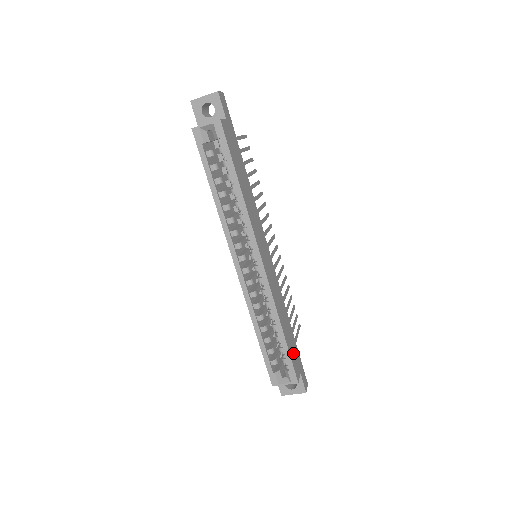
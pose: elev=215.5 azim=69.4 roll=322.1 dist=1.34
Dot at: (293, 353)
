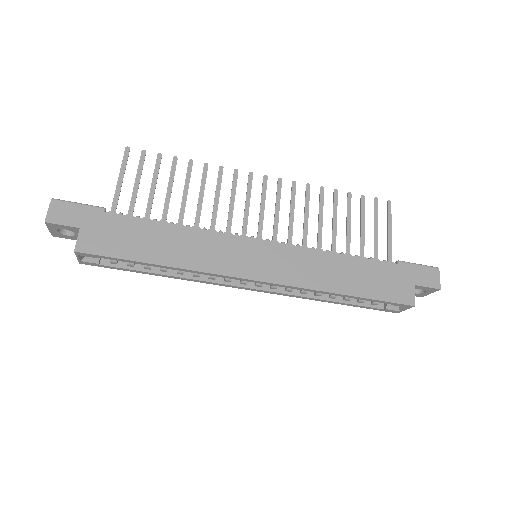
Dot at: (384, 286)
